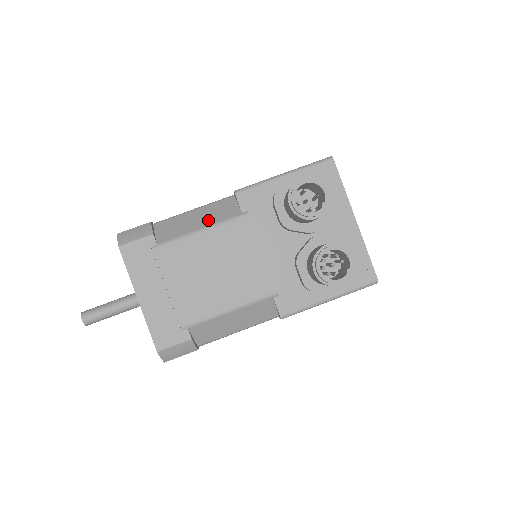
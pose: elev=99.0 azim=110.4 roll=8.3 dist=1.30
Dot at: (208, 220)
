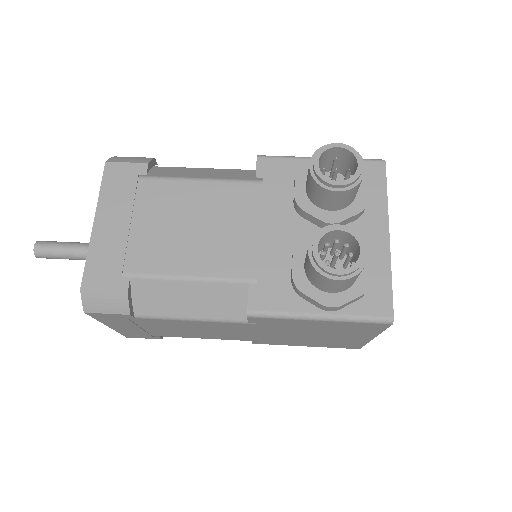
Dot at: (215, 175)
